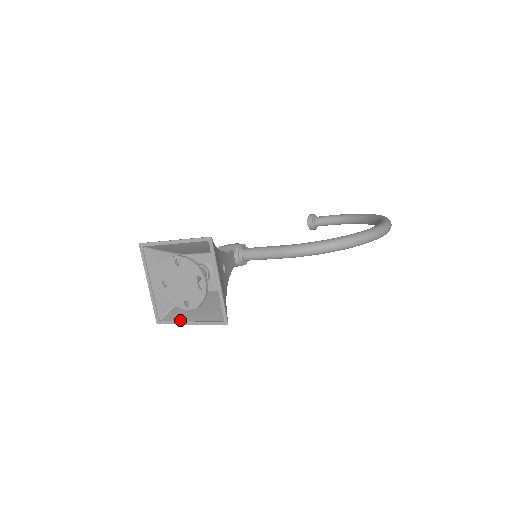
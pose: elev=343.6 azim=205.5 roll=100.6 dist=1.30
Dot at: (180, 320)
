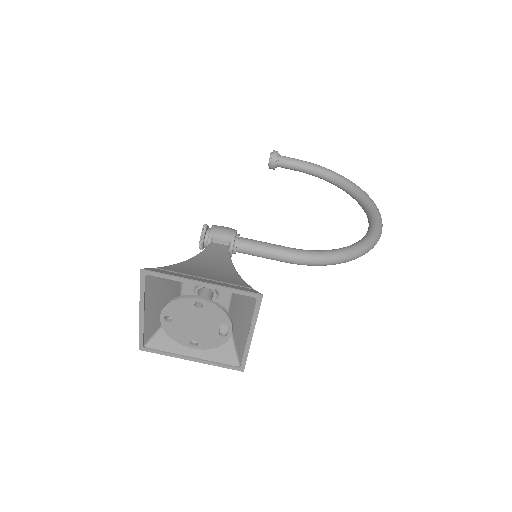
Dot at: (176, 353)
